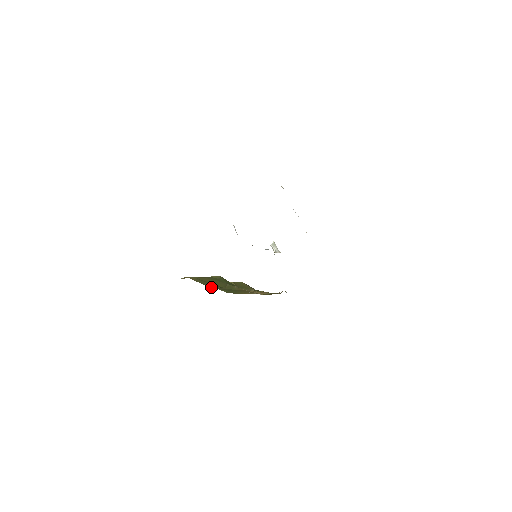
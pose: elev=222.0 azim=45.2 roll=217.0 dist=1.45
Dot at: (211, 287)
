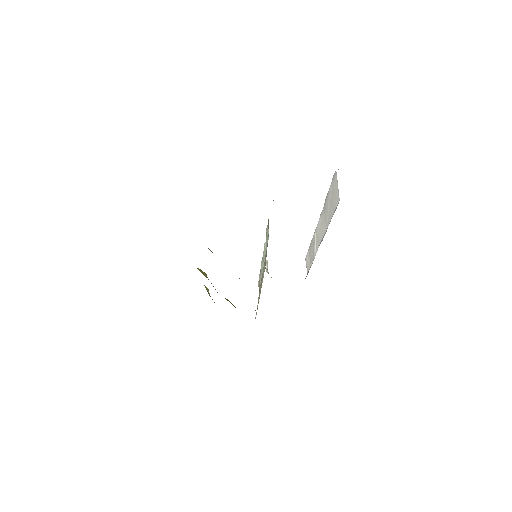
Dot at: occluded
